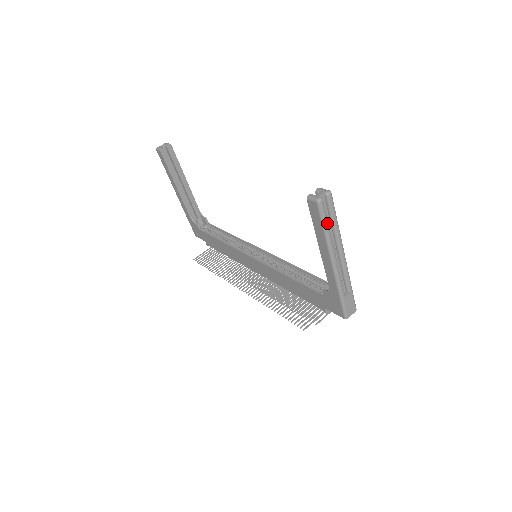
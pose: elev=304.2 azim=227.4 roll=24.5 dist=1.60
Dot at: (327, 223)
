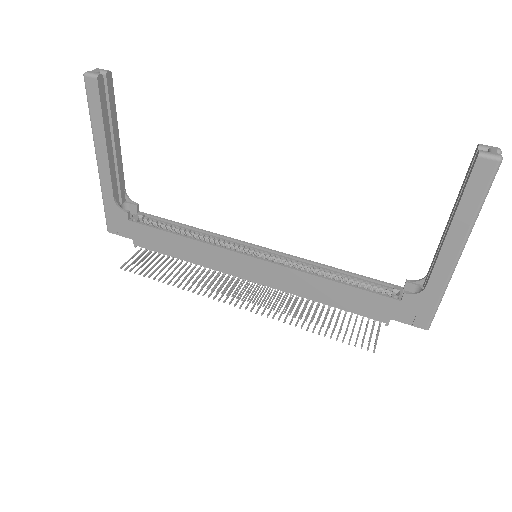
Dot at: (487, 193)
